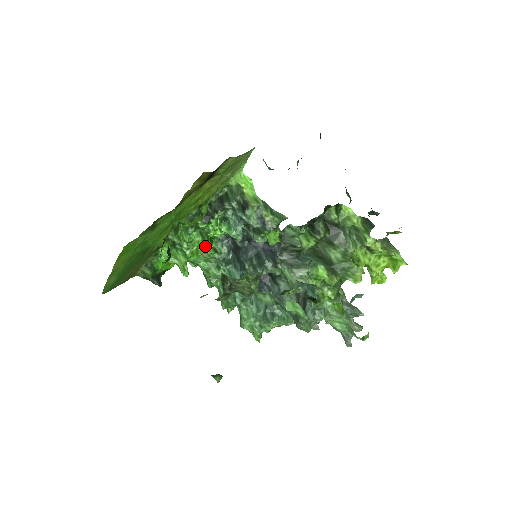
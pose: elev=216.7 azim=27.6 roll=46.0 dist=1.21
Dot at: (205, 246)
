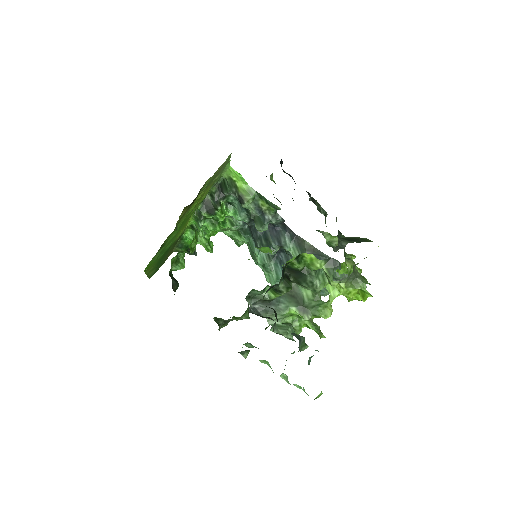
Dot at: (220, 227)
